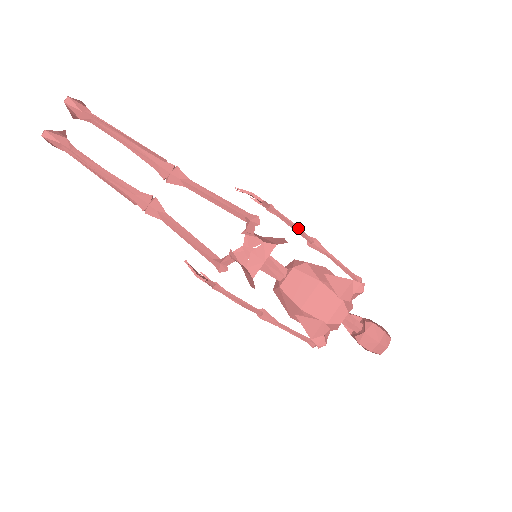
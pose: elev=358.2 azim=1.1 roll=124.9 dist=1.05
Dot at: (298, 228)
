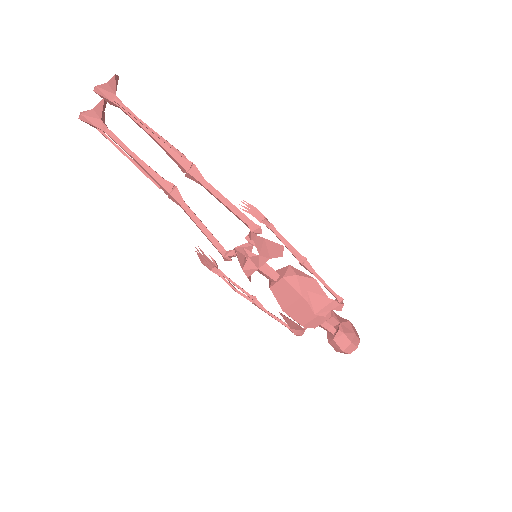
Dot at: (291, 251)
